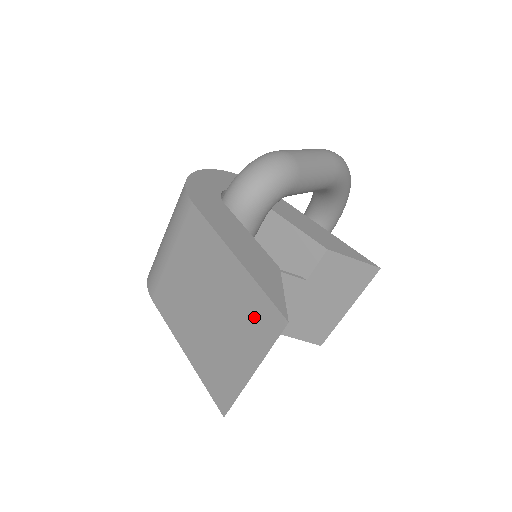
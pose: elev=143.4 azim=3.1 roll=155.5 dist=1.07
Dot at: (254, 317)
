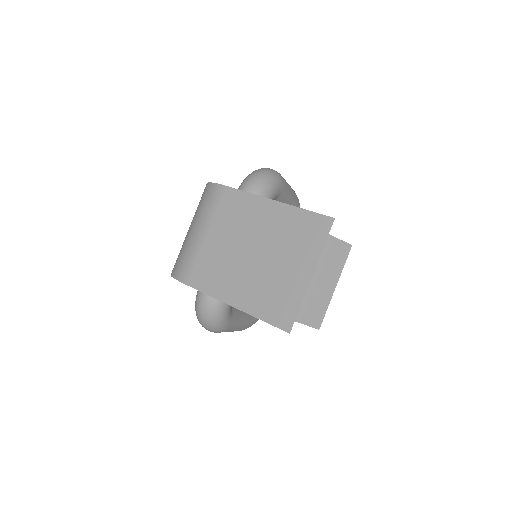
Dot at: (303, 232)
